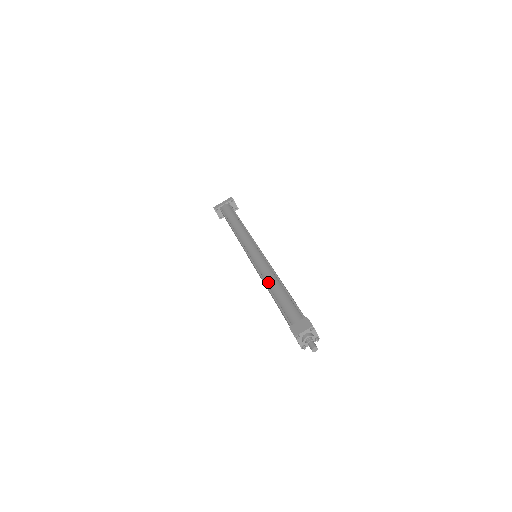
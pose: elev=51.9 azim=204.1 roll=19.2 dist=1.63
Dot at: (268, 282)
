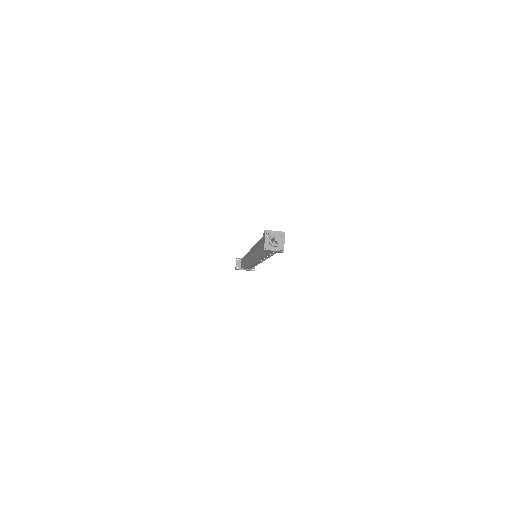
Dot at: occluded
